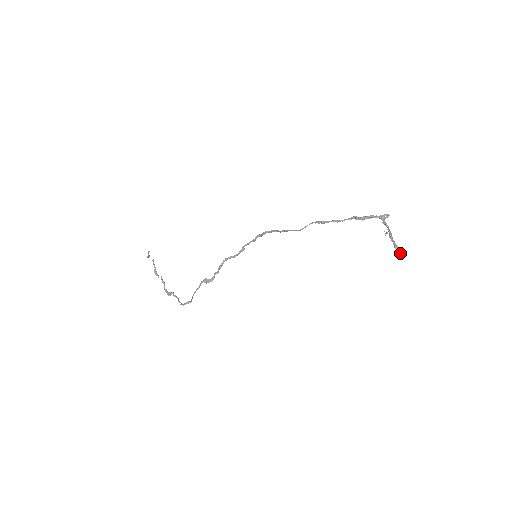
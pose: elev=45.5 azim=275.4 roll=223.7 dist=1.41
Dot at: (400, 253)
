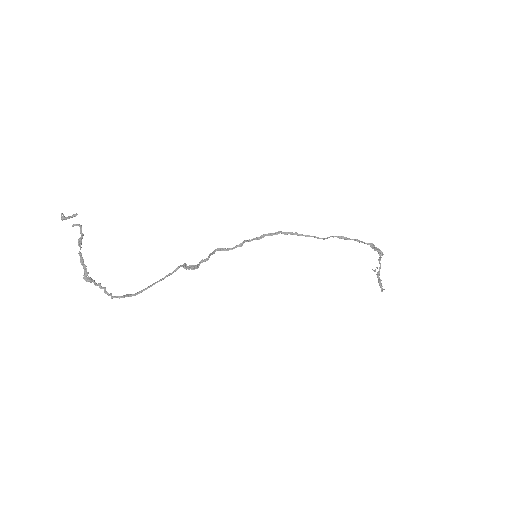
Dot at: occluded
